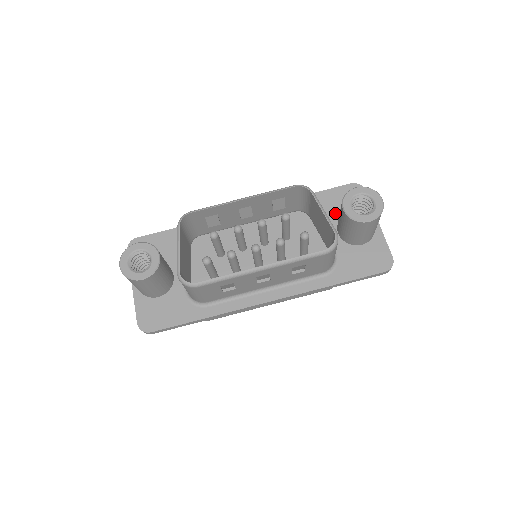
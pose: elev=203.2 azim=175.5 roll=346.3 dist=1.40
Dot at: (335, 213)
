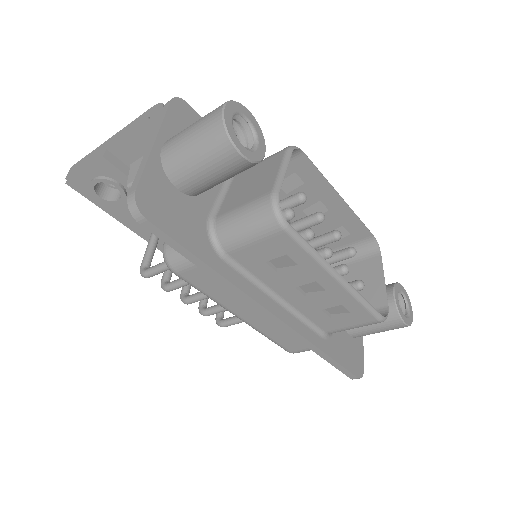
Dot at: occluded
